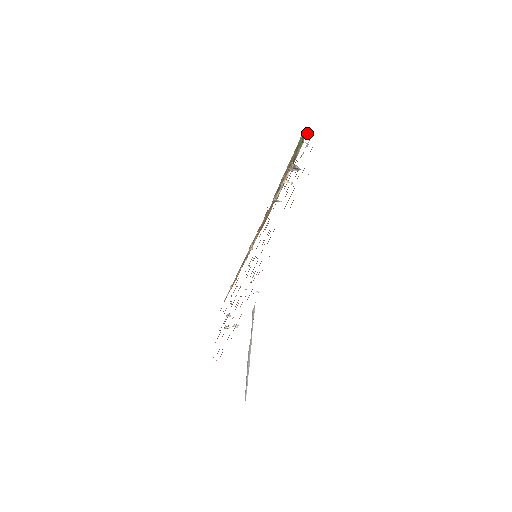
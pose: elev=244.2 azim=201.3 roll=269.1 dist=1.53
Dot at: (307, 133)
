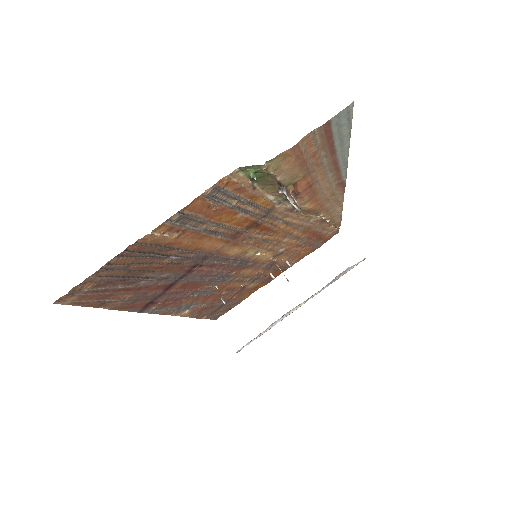
Dot at: (263, 168)
